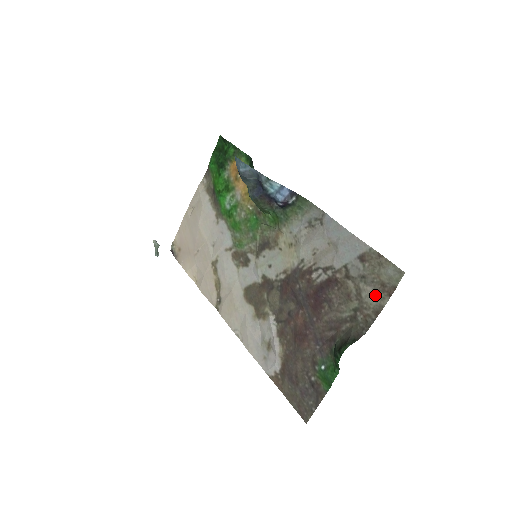
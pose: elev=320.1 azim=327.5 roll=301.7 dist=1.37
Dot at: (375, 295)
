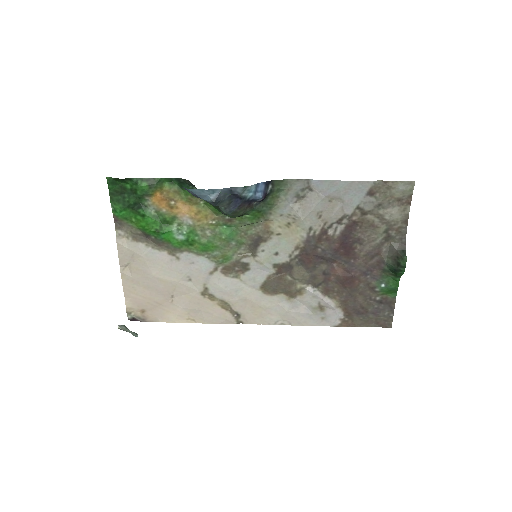
Dot at: (397, 211)
